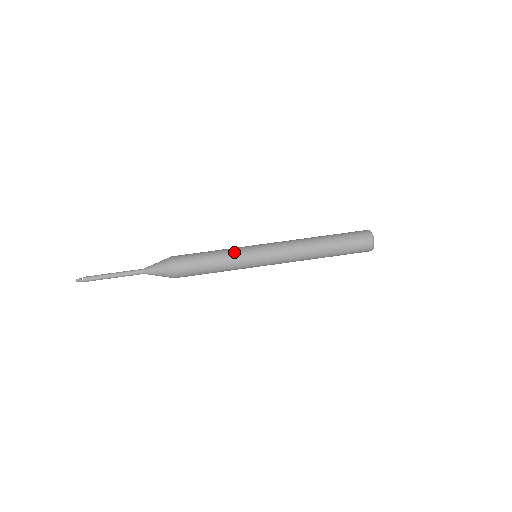
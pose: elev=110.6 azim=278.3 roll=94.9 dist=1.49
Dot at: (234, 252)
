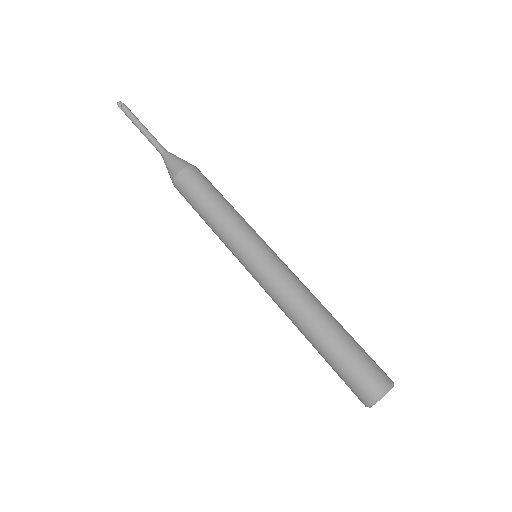
Dot at: (233, 229)
